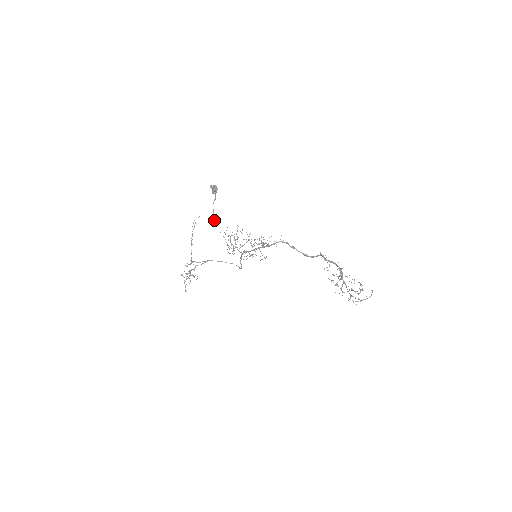
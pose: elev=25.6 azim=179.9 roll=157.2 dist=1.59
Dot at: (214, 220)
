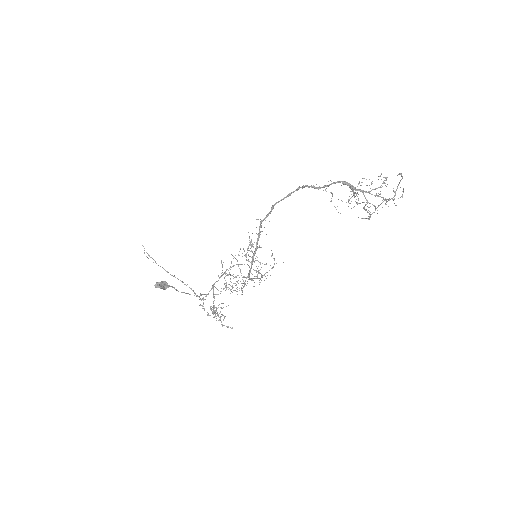
Dot at: occluded
